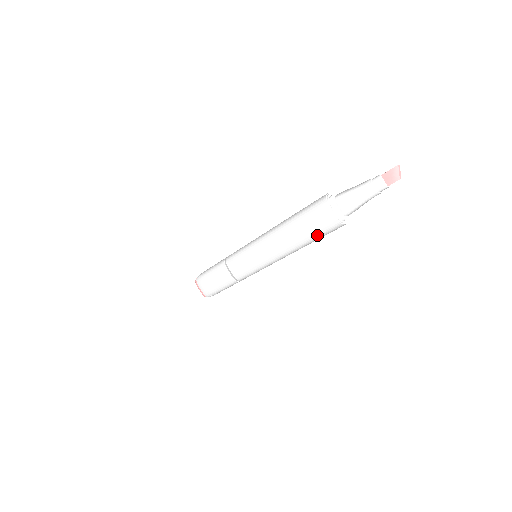
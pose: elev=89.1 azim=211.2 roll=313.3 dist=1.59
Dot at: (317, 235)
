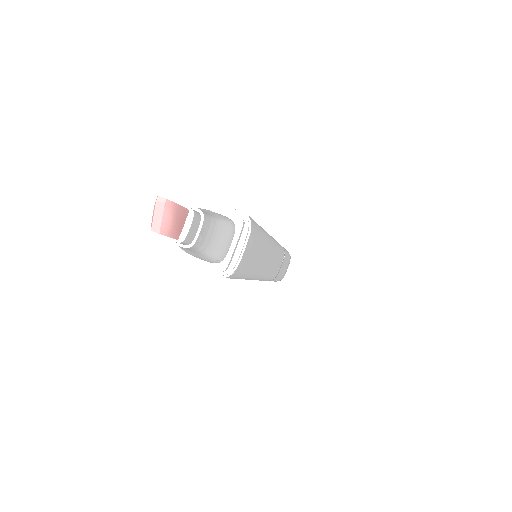
Dot at: occluded
